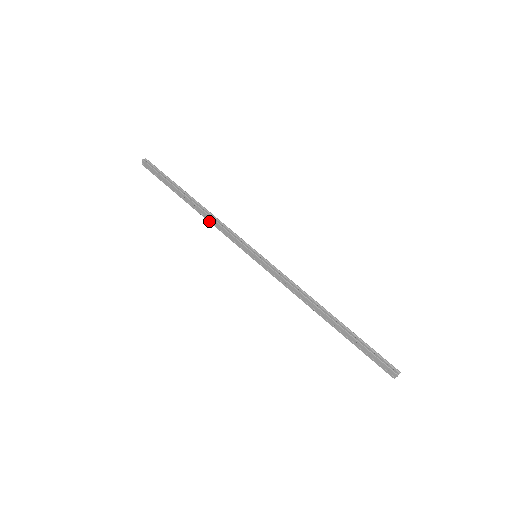
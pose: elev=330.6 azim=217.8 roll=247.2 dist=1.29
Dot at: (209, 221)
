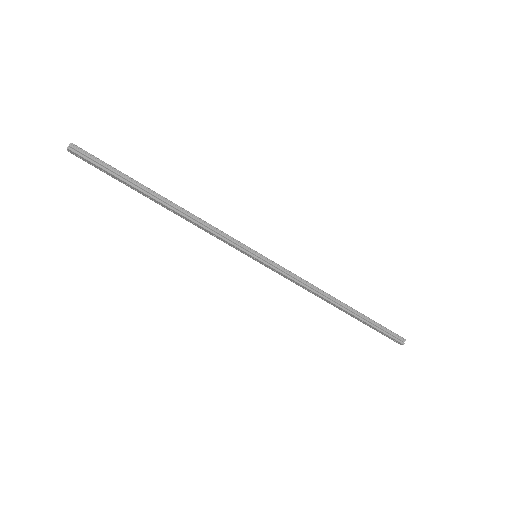
Dot at: (190, 222)
